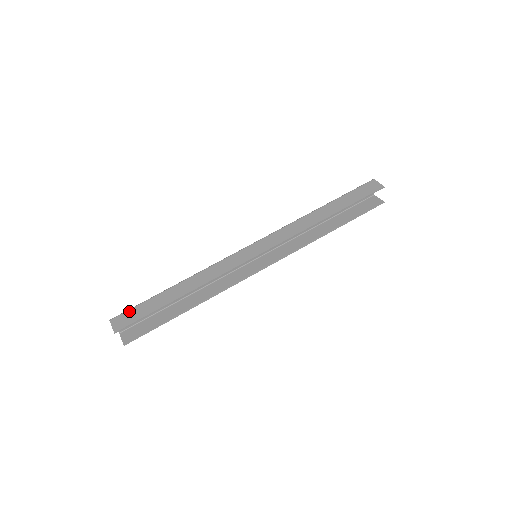
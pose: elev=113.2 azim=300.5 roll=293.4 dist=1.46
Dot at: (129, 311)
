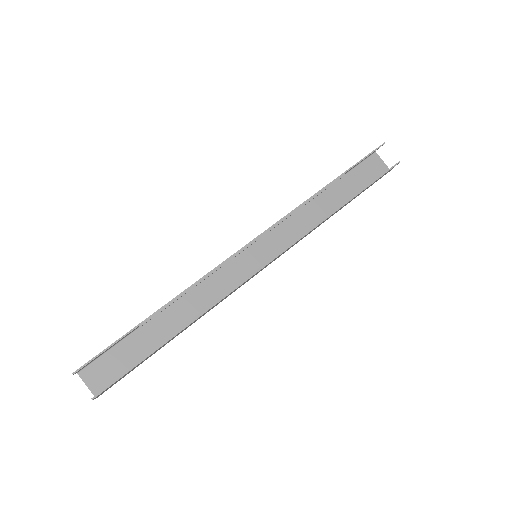
Dot at: occluded
